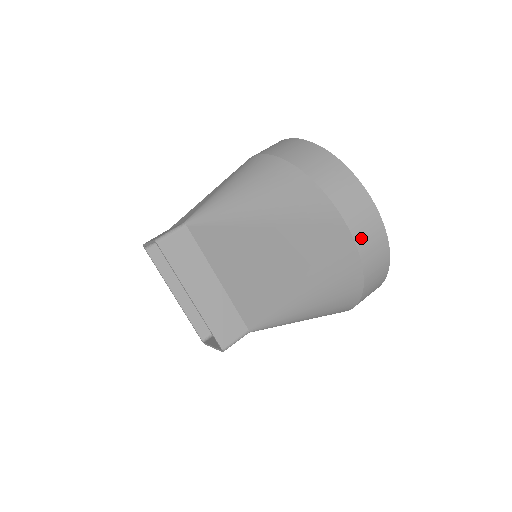
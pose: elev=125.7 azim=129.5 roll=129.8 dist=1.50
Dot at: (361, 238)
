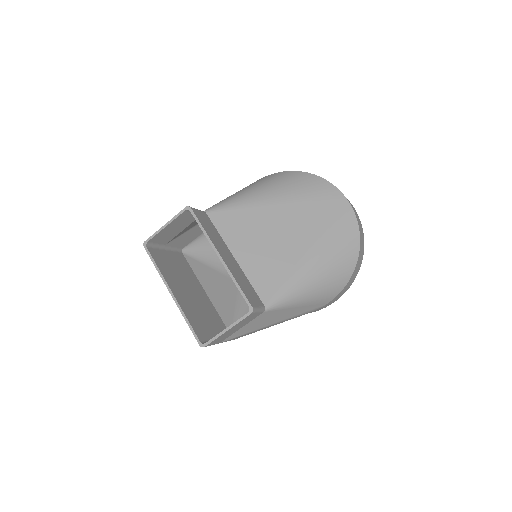
Dot at: (353, 209)
